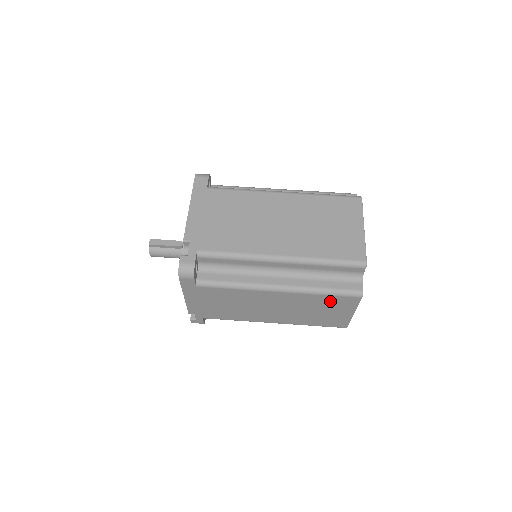
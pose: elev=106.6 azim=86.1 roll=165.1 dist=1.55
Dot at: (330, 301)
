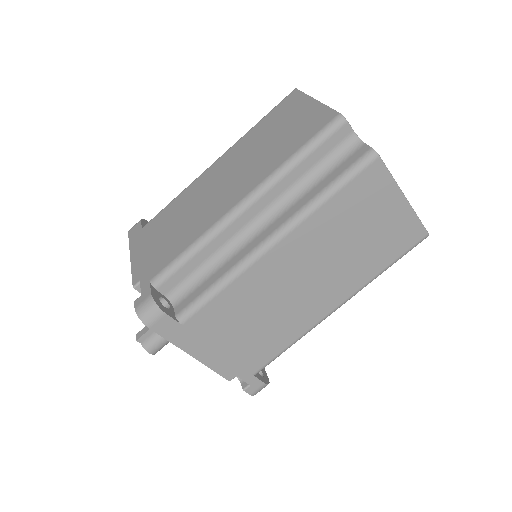
Dot at: (351, 202)
